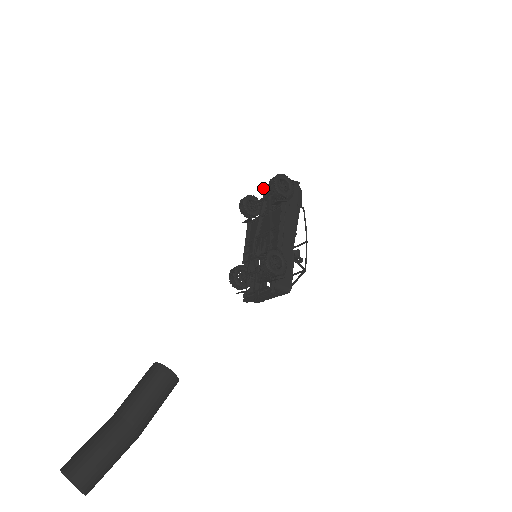
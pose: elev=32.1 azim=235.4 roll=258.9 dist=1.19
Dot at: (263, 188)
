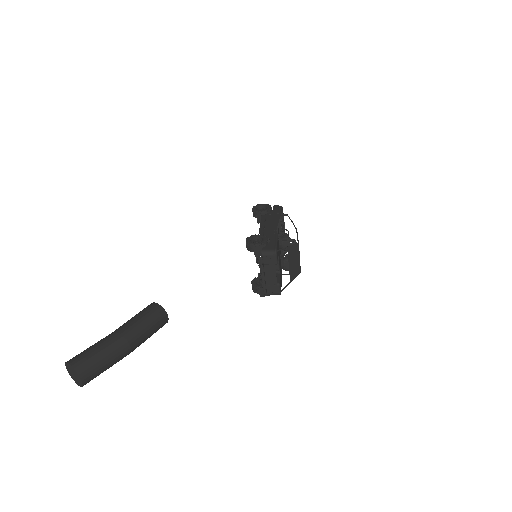
Dot at: occluded
